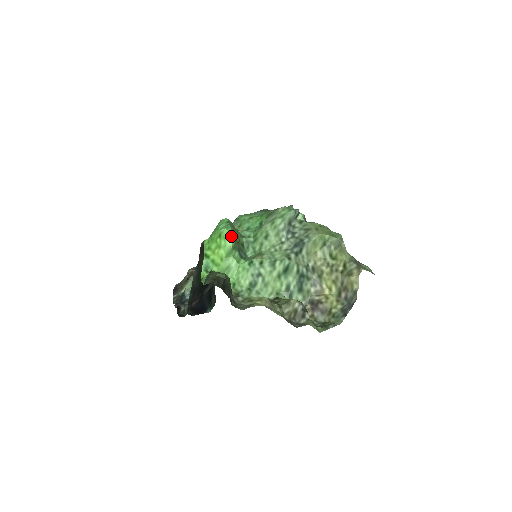
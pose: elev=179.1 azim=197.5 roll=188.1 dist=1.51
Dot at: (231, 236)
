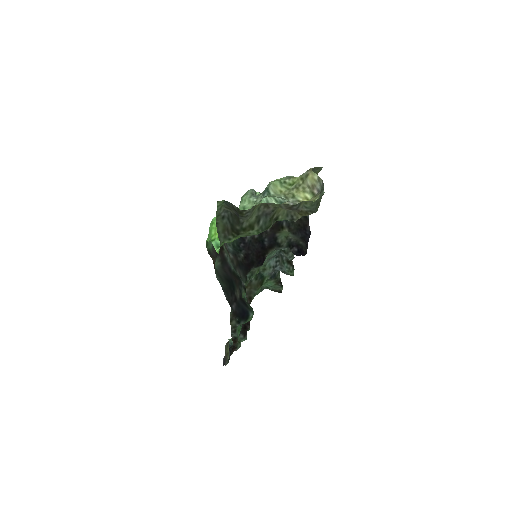
Dot at: occluded
